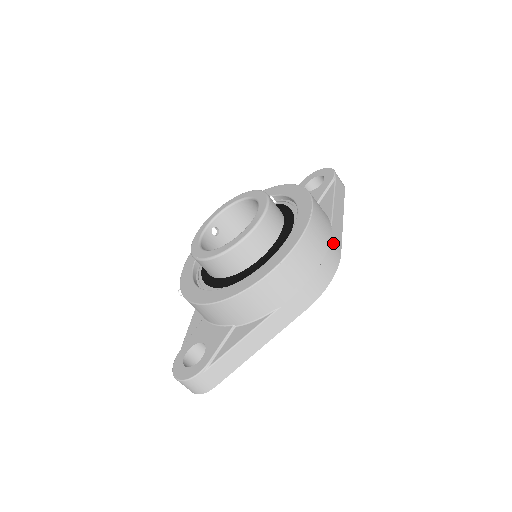
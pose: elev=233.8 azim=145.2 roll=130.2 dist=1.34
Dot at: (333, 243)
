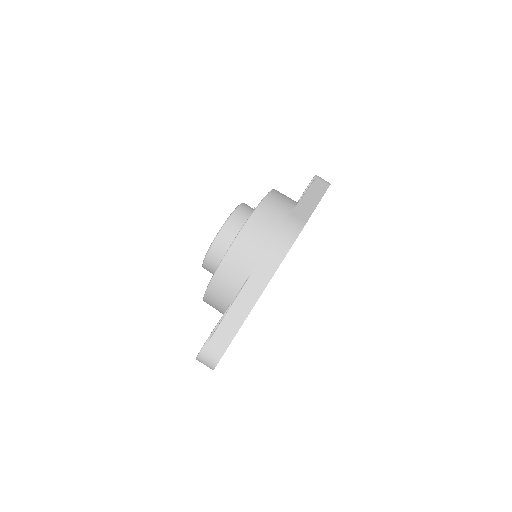
Dot at: (294, 216)
